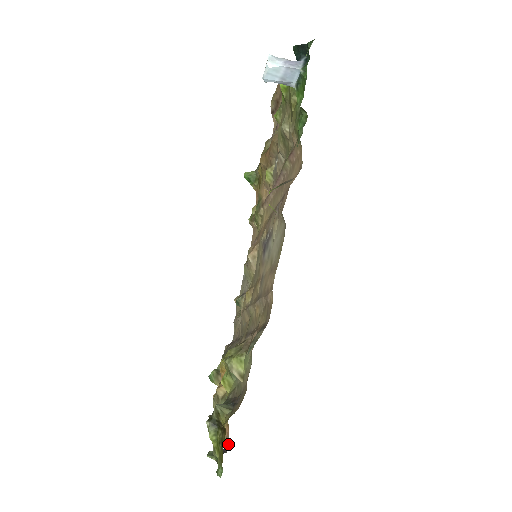
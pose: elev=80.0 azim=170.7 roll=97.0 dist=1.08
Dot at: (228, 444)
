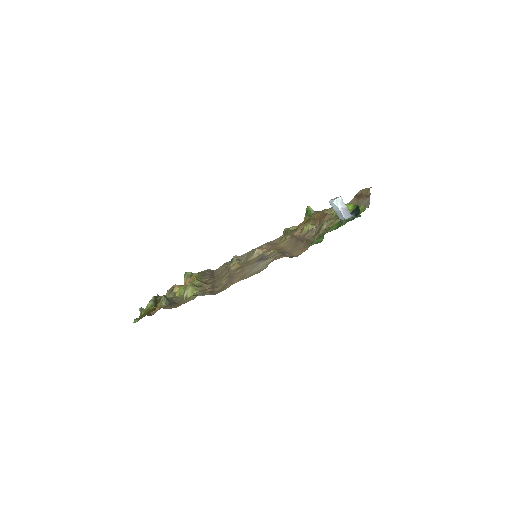
Dot at: (153, 314)
